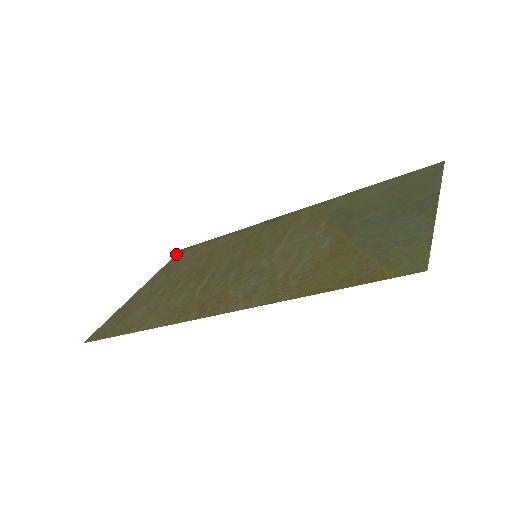
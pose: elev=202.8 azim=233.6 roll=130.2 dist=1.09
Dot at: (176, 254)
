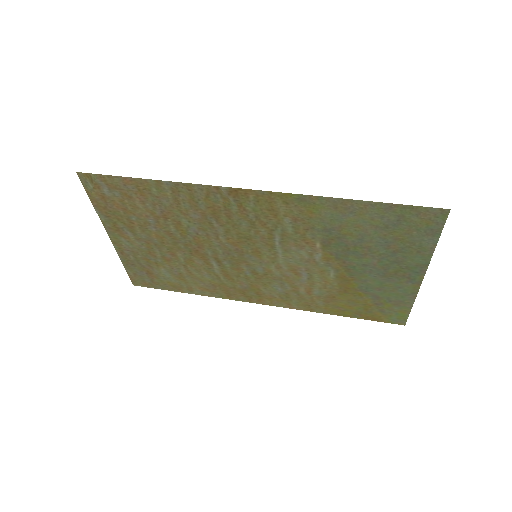
Dot at: occluded
